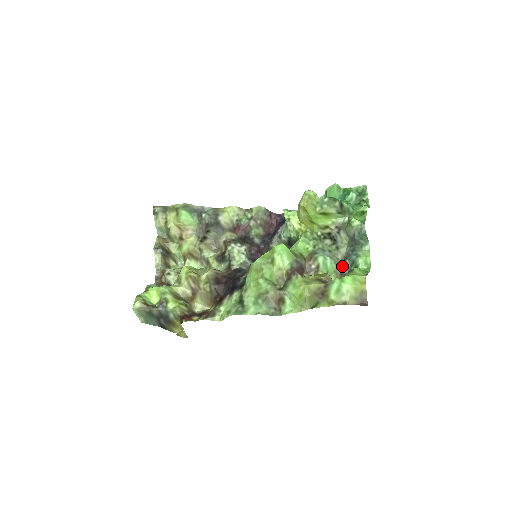
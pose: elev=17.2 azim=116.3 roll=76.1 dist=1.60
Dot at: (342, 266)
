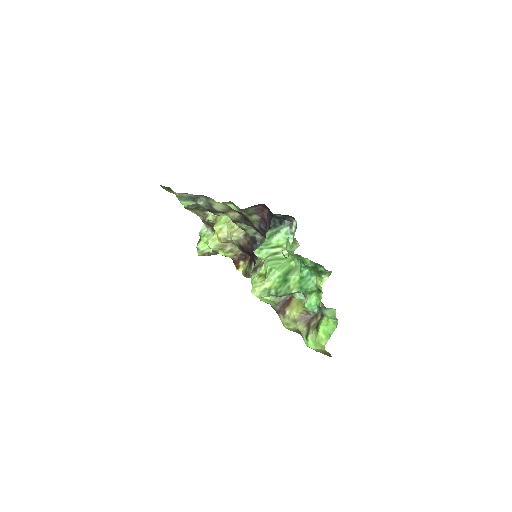
Dot at: occluded
